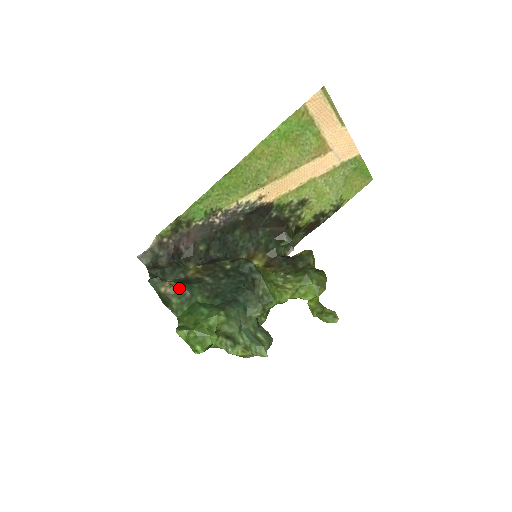
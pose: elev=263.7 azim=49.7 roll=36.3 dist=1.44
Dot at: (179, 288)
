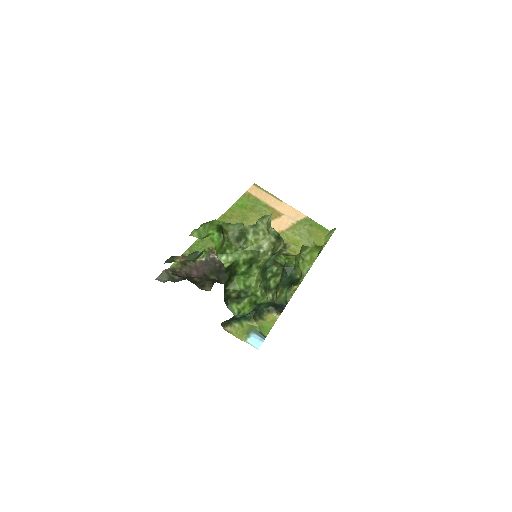
Dot at: (191, 254)
